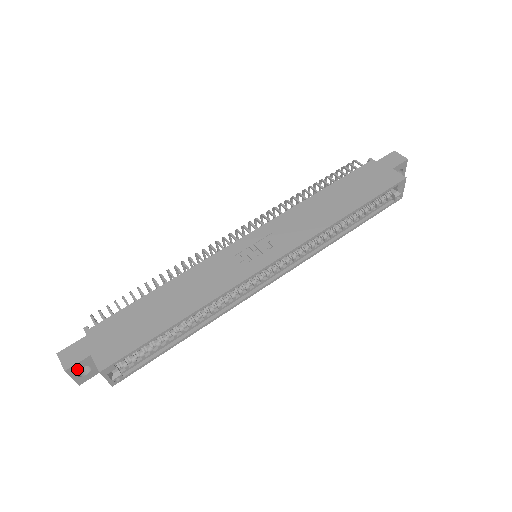
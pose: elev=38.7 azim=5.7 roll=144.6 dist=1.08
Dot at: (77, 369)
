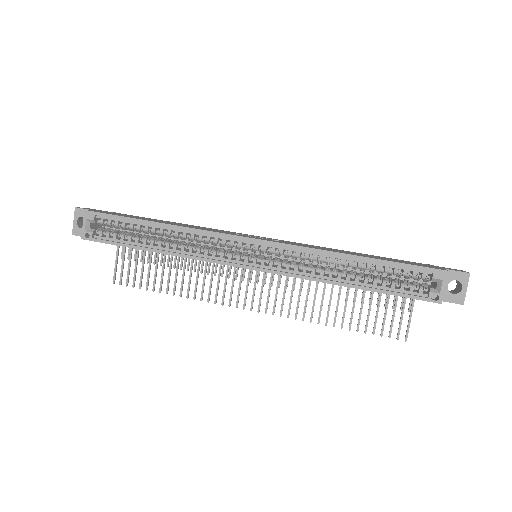
Dot at: (81, 215)
